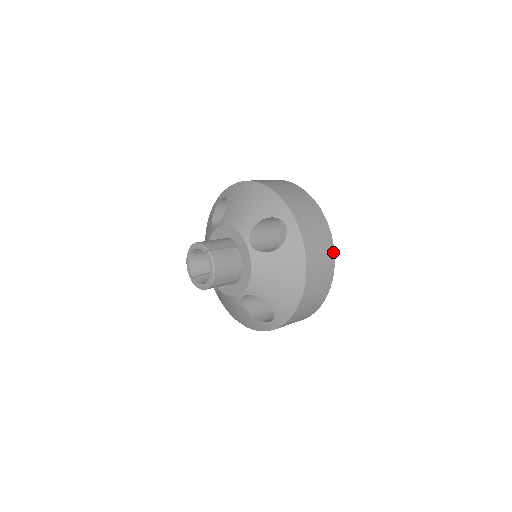
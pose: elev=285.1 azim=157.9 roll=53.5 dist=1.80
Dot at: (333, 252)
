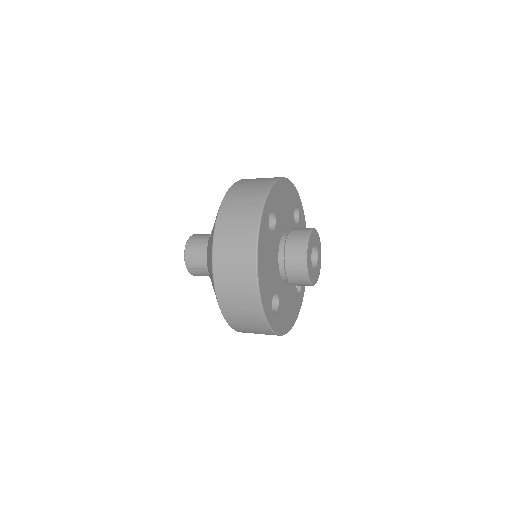
Dot at: (255, 239)
